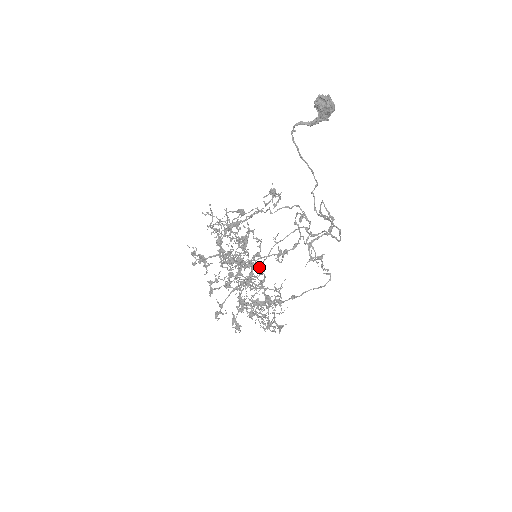
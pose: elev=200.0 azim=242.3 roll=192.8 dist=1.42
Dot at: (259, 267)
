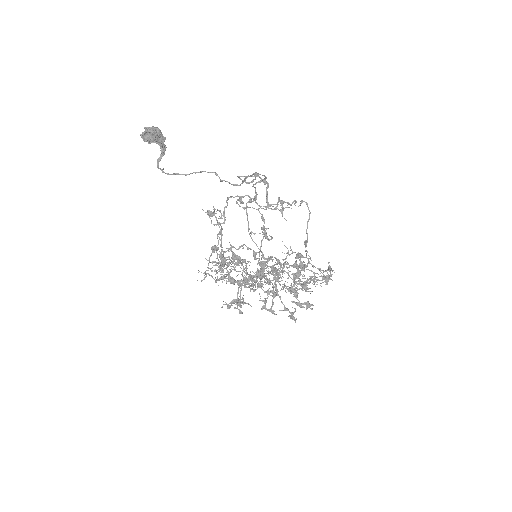
Dot at: (269, 259)
